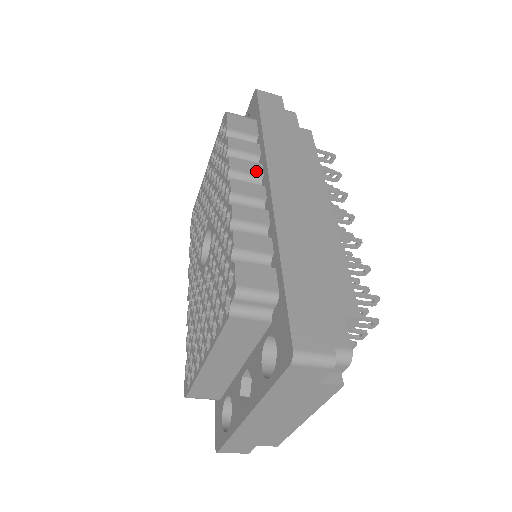
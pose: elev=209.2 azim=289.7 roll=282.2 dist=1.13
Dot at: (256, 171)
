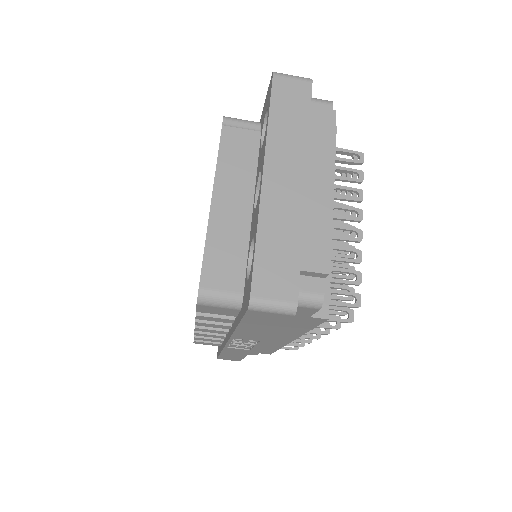
Dot at: occluded
